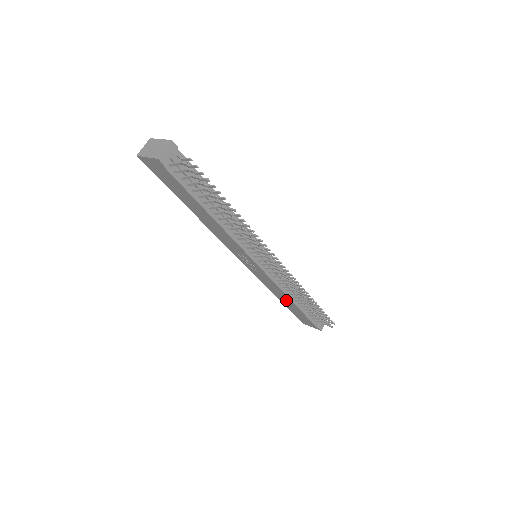
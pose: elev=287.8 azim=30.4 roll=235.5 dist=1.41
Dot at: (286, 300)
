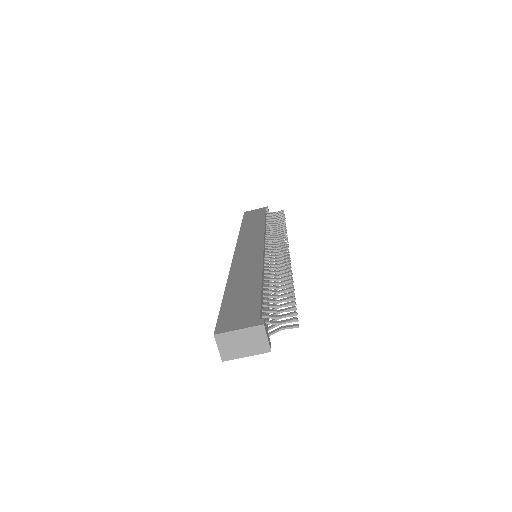
Dot at: occluded
